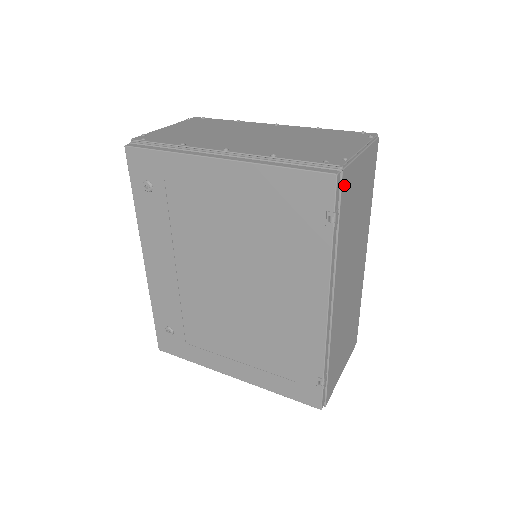
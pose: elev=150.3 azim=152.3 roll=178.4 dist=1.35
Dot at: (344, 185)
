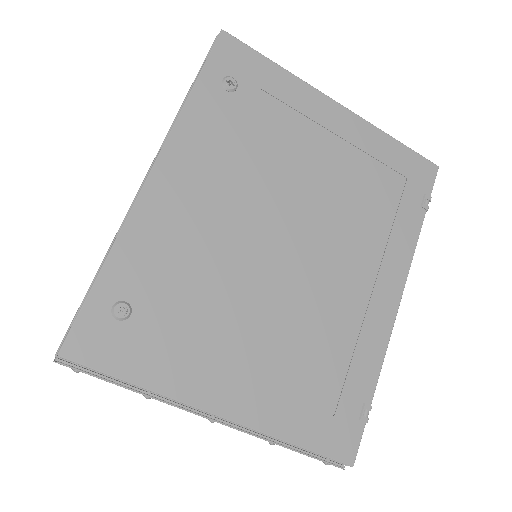
Dot at: occluded
